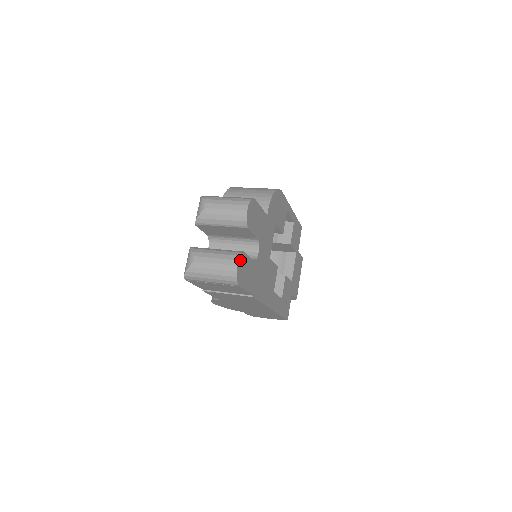
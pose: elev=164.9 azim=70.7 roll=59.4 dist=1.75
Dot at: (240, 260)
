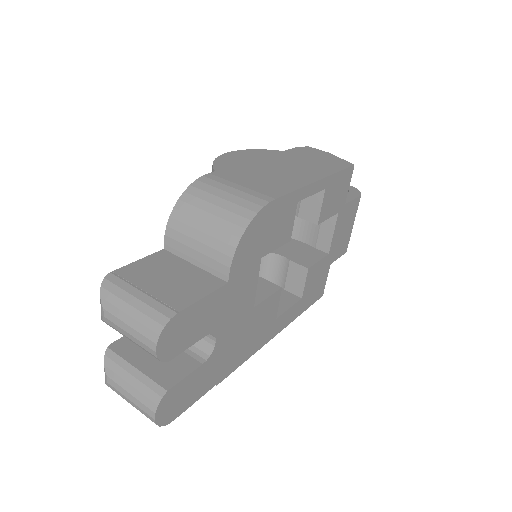
Dot at: (161, 406)
